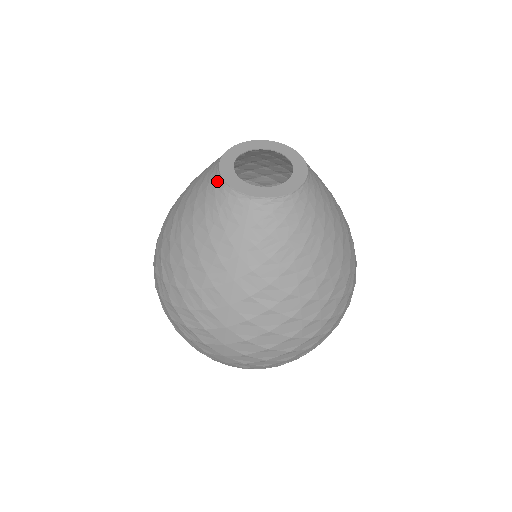
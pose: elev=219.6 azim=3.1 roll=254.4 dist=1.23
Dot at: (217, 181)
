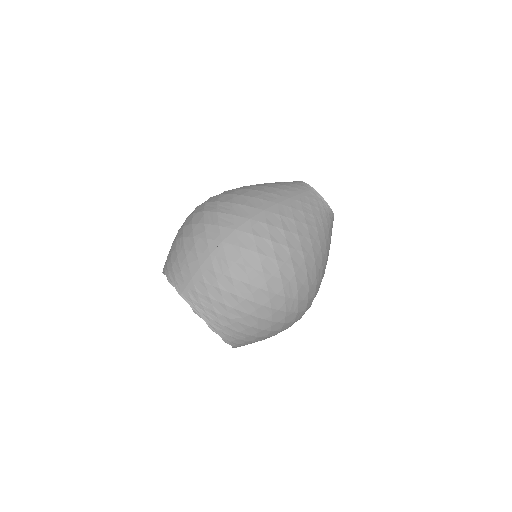
Dot at: (295, 181)
